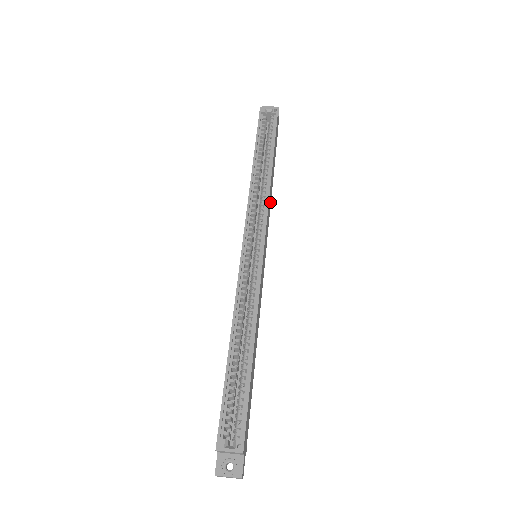
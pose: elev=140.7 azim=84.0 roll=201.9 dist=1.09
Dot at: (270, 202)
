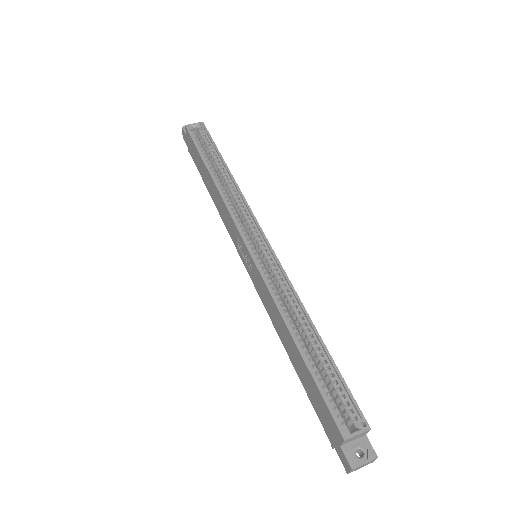
Dot at: occluded
